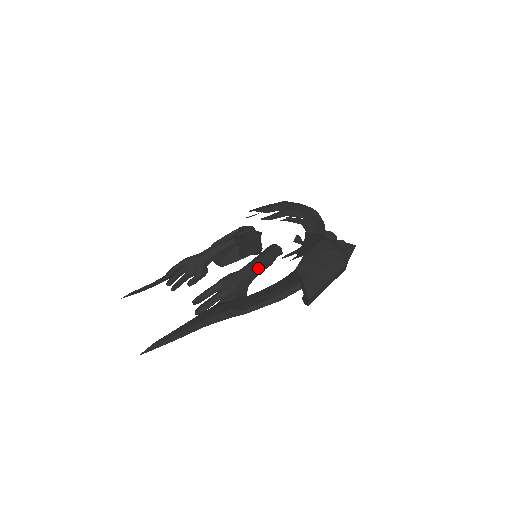
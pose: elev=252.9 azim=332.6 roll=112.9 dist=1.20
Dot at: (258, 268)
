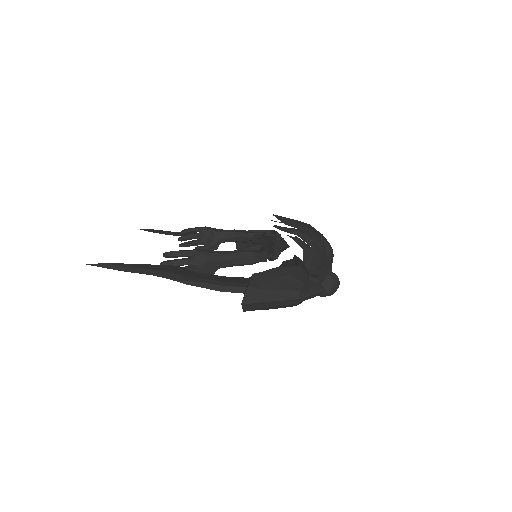
Dot at: (234, 259)
